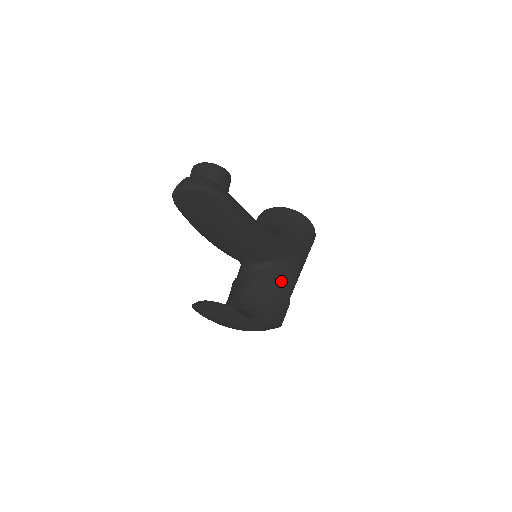
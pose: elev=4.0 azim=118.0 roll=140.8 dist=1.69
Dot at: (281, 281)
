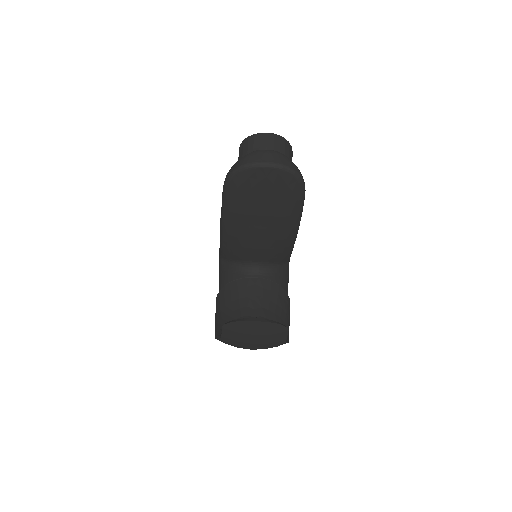
Dot at: (285, 288)
